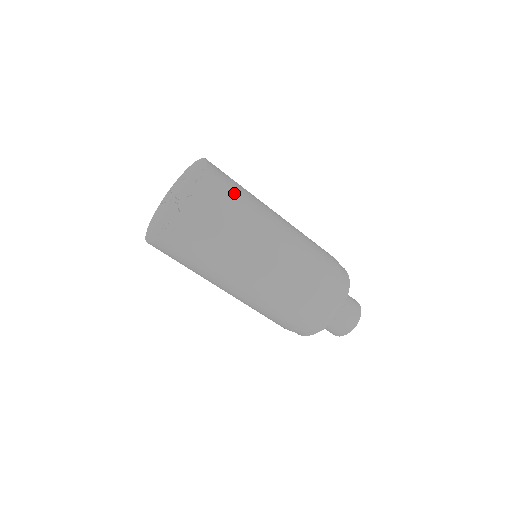
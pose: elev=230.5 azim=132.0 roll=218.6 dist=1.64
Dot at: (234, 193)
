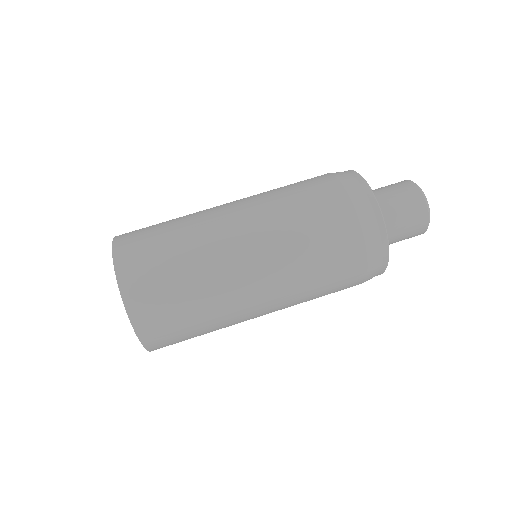
Dot at: occluded
